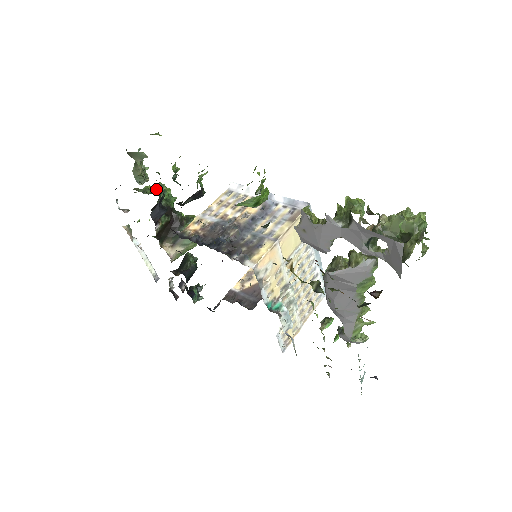
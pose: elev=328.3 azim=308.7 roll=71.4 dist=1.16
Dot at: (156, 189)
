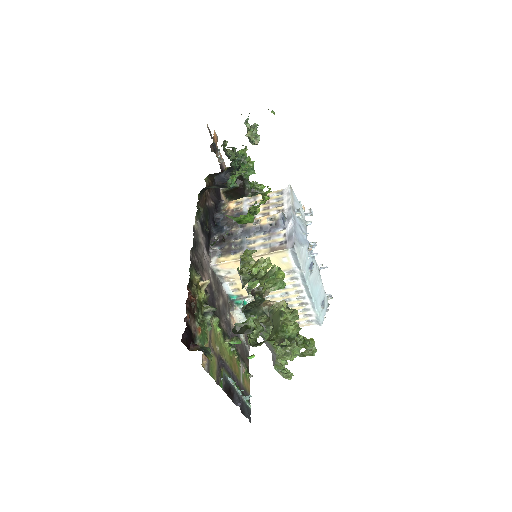
Dot at: occluded
